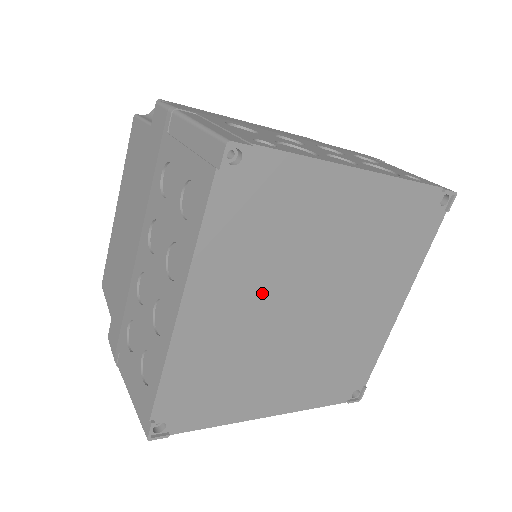
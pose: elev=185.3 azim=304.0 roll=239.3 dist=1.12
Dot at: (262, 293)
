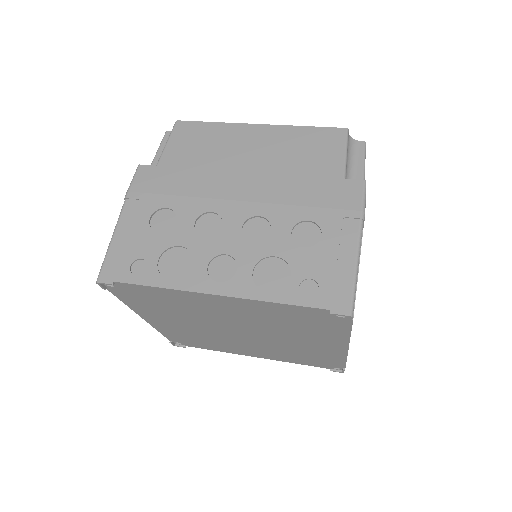
Dot at: (191, 322)
